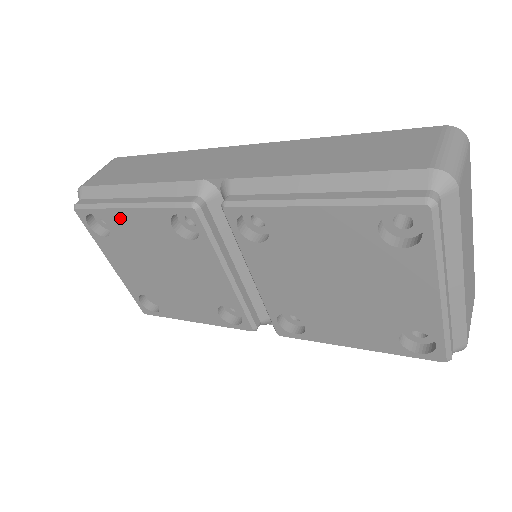
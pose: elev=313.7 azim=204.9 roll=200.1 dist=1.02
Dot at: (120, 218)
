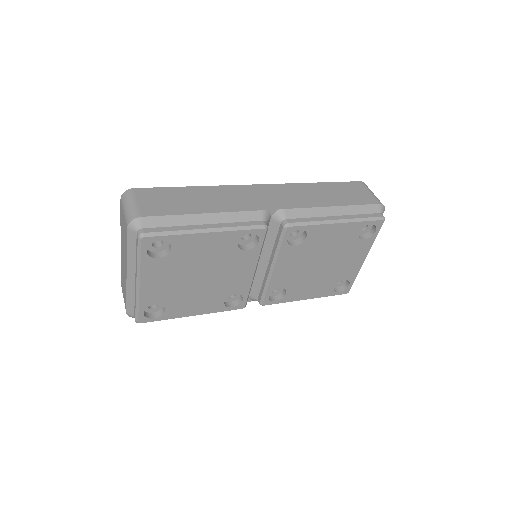
Dot at: (192, 241)
